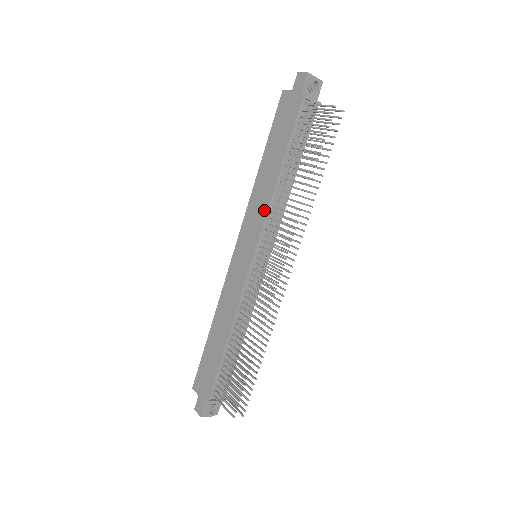
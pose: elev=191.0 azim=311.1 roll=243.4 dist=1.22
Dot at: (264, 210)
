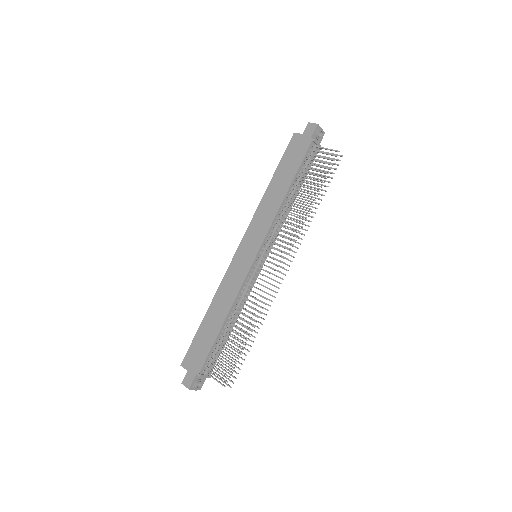
Dot at: (270, 220)
